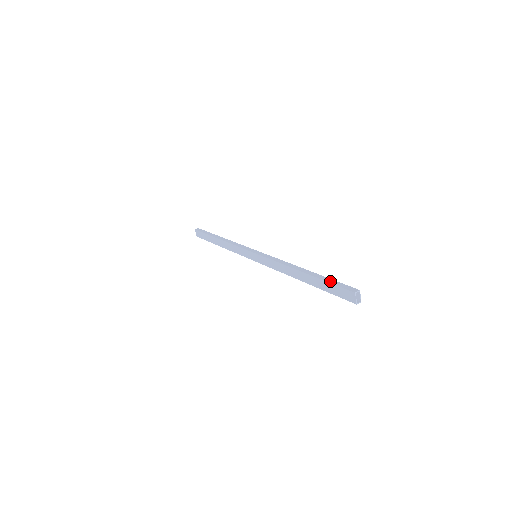
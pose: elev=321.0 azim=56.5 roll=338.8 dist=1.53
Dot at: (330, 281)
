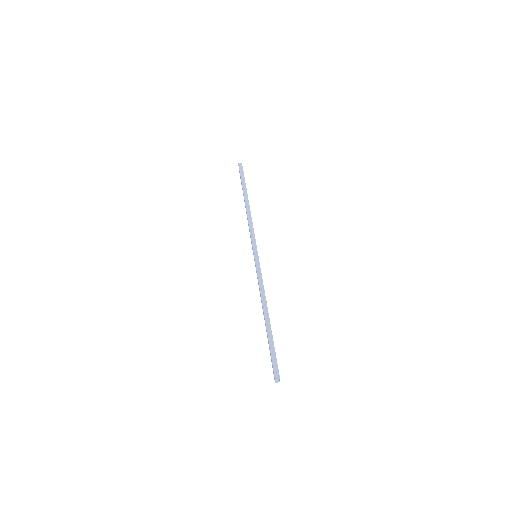
Dot at: (272, 350)
